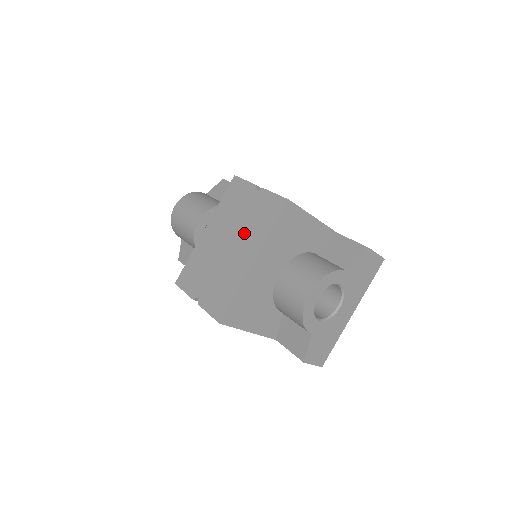
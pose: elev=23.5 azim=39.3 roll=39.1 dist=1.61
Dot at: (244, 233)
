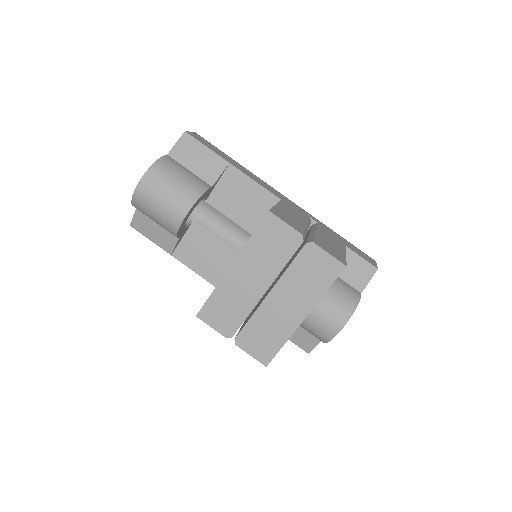
Dot at: (290, 286)
